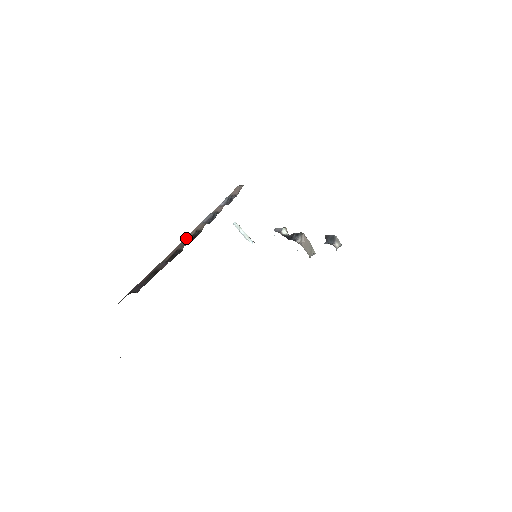
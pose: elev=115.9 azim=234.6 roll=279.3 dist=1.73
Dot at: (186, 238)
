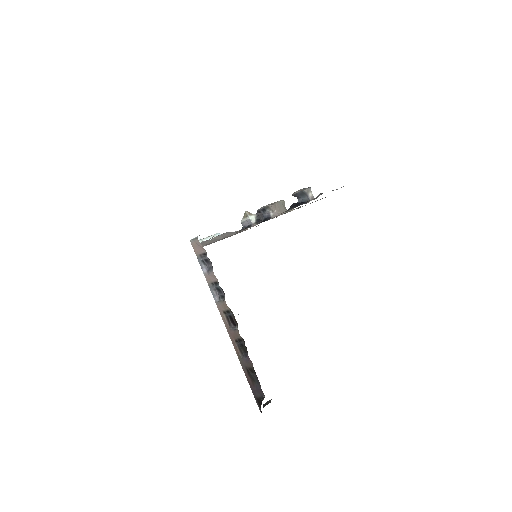
Dot at: (225, 325)
